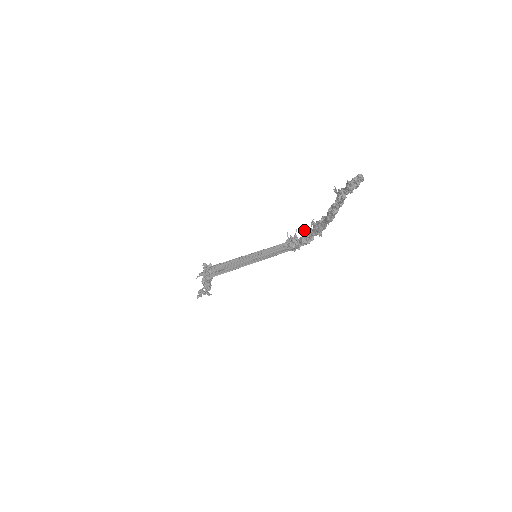
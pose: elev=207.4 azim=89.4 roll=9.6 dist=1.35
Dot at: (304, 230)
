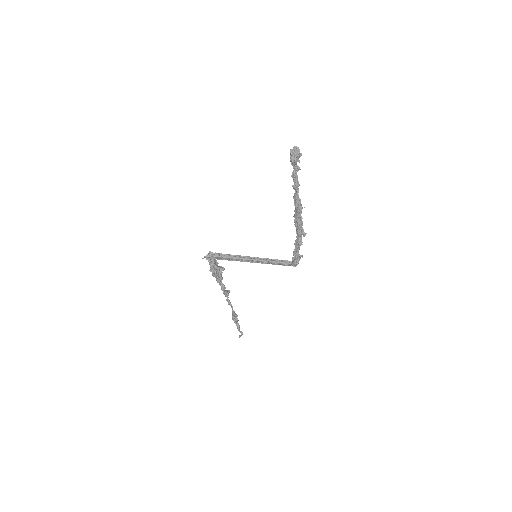
Dot at: occluded
